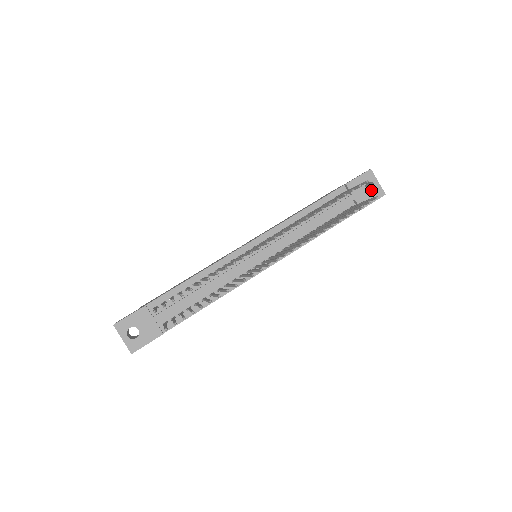
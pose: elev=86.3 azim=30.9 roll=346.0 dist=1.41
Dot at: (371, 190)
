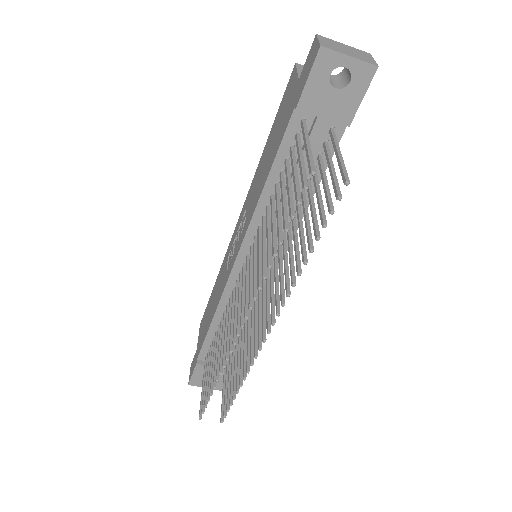
Dot at: (348, 70)
